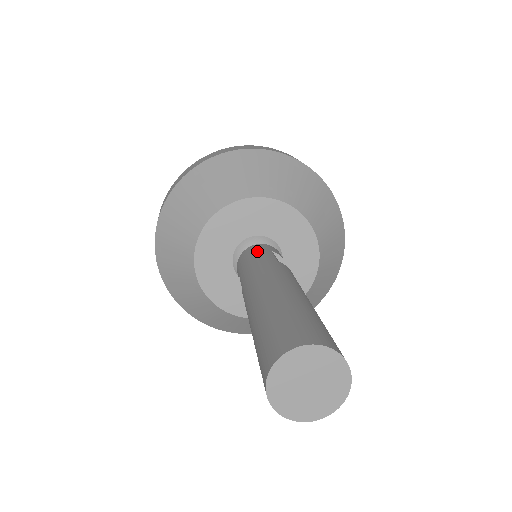
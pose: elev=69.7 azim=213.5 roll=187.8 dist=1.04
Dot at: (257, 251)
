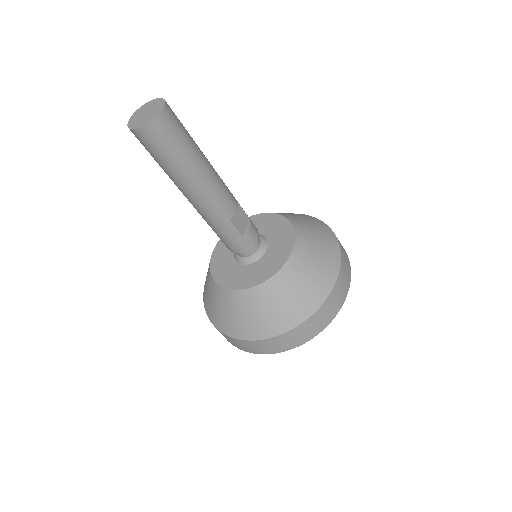
Dot at: occluded
